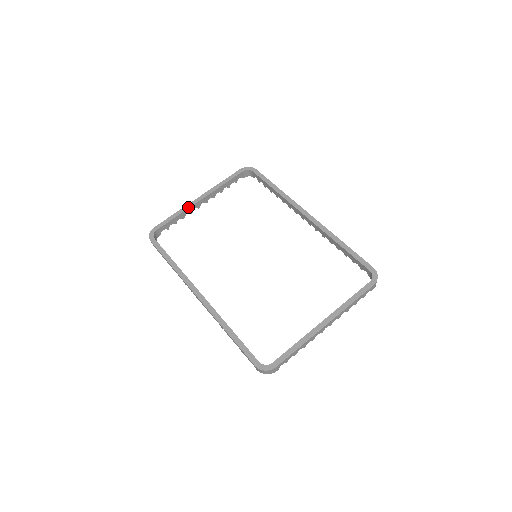
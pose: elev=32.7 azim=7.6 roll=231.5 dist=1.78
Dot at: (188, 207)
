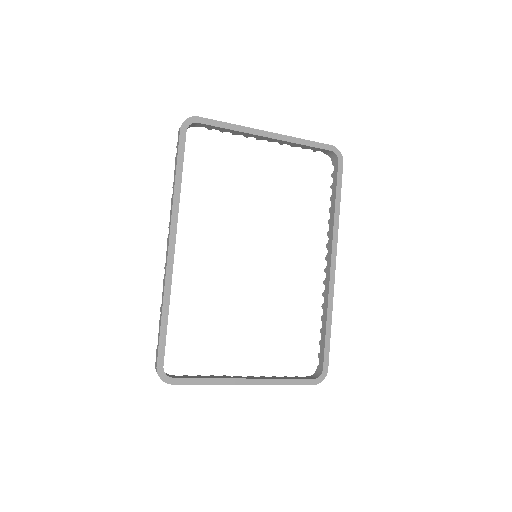
Dot at: (249, 132)
